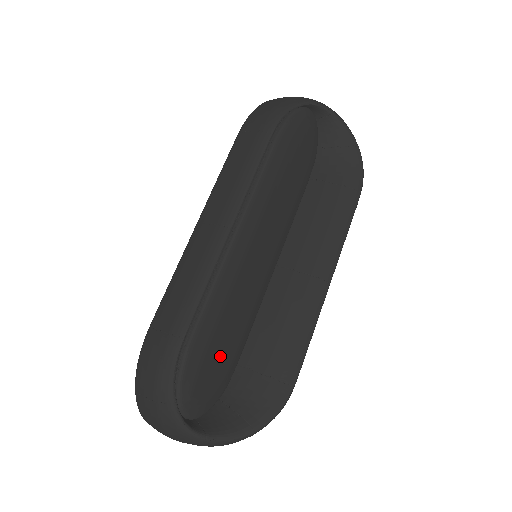
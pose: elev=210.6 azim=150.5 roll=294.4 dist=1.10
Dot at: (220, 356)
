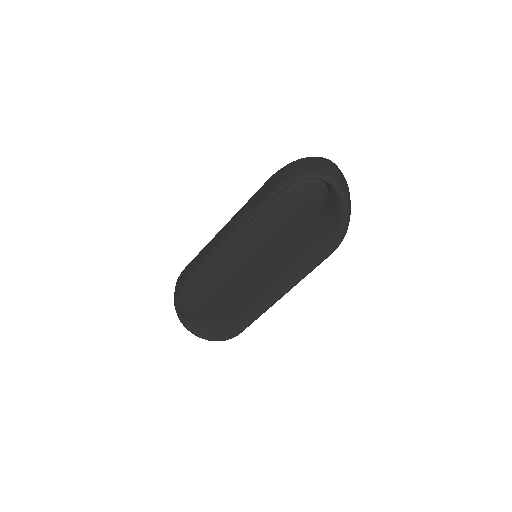
Dot at: (208, 299)
